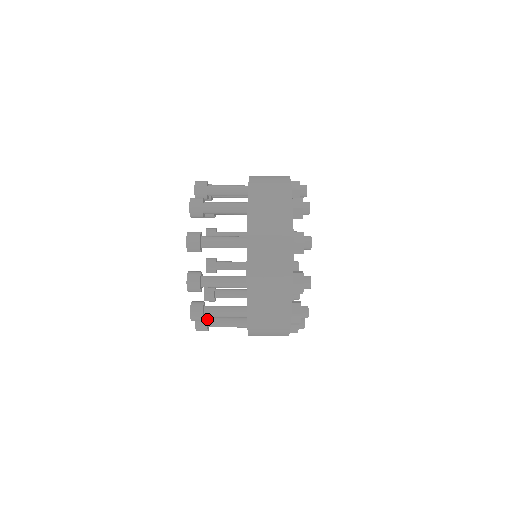
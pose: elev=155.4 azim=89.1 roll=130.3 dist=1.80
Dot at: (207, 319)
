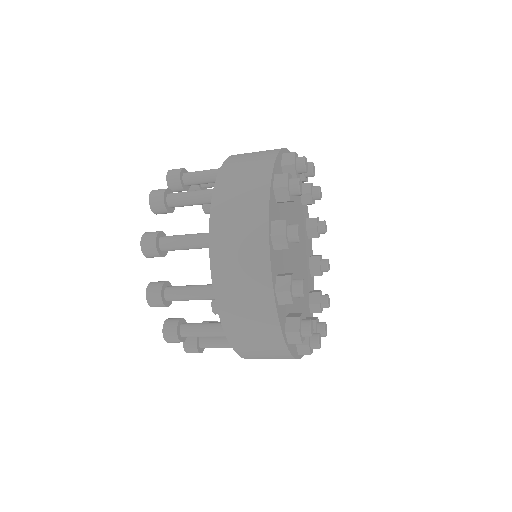
Dot at: (197, 339)
